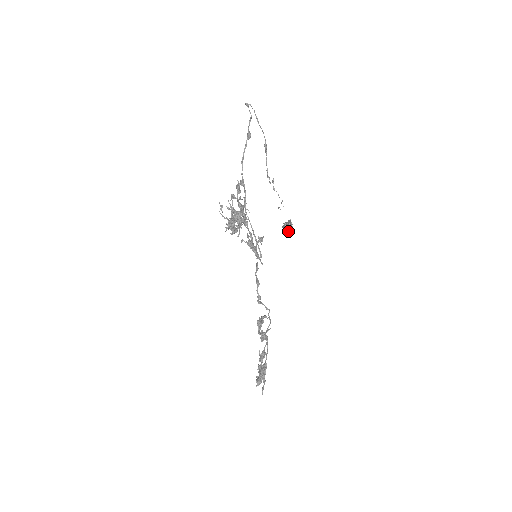
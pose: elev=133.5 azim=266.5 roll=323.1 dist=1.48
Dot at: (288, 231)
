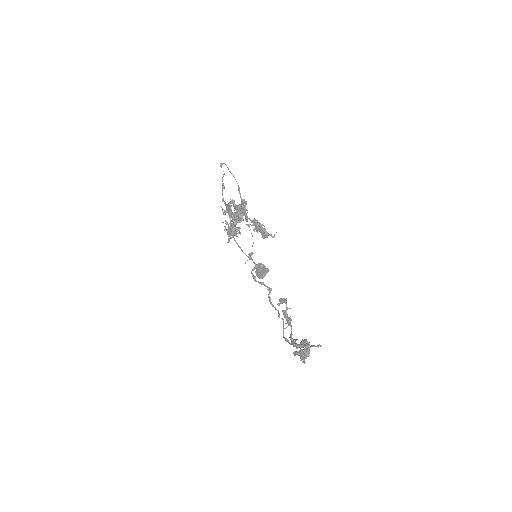
Dot at: (262, 271)
